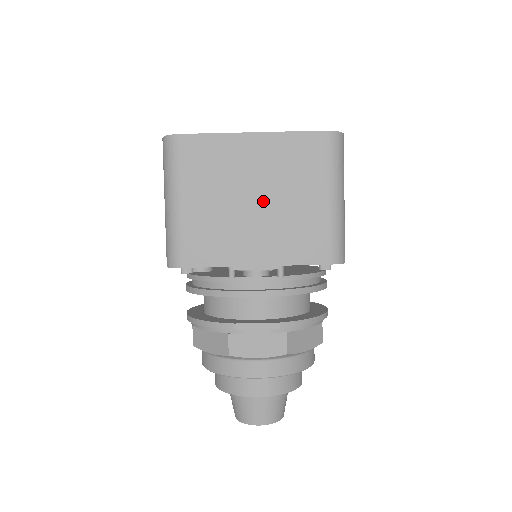
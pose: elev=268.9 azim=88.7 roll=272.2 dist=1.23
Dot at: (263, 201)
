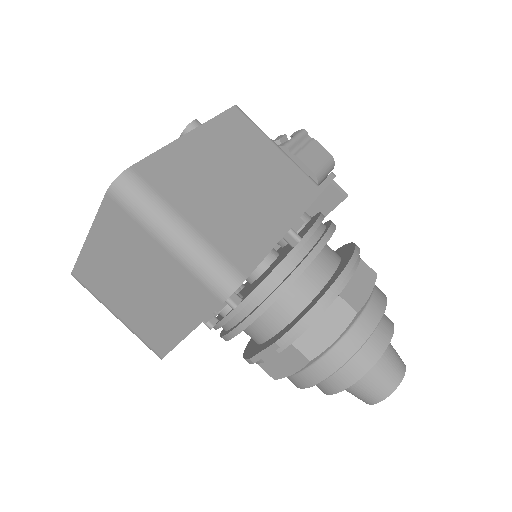
Dot at: (142, 283)
